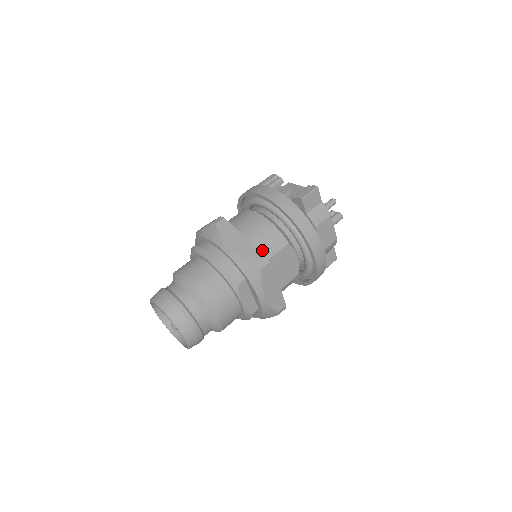
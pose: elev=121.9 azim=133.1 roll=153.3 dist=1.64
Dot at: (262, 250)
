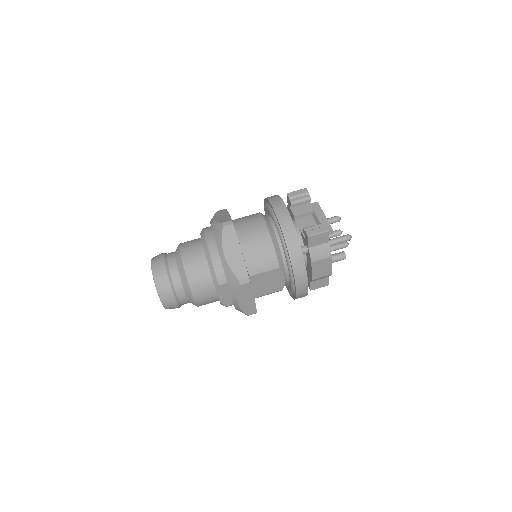
Dot at: (253, 265)
